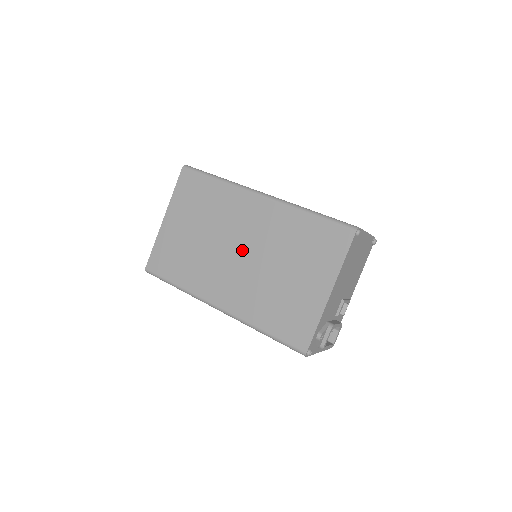
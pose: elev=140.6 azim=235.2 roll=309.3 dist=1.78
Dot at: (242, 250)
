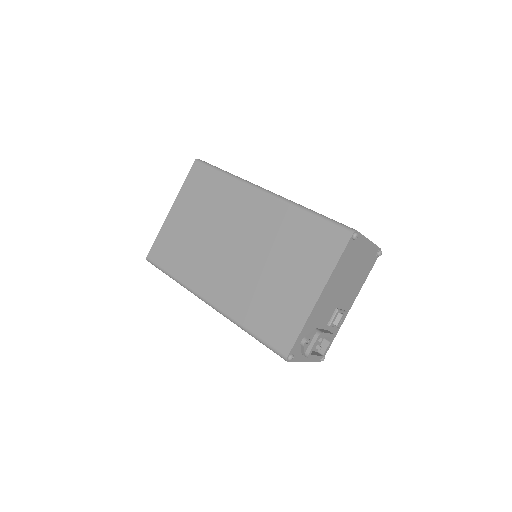
Dot at: (238, 245)
